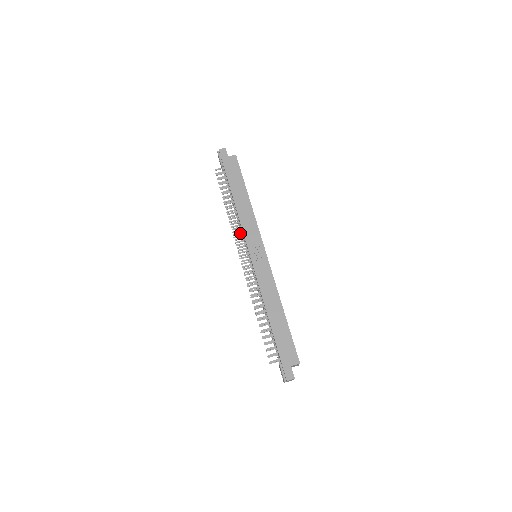
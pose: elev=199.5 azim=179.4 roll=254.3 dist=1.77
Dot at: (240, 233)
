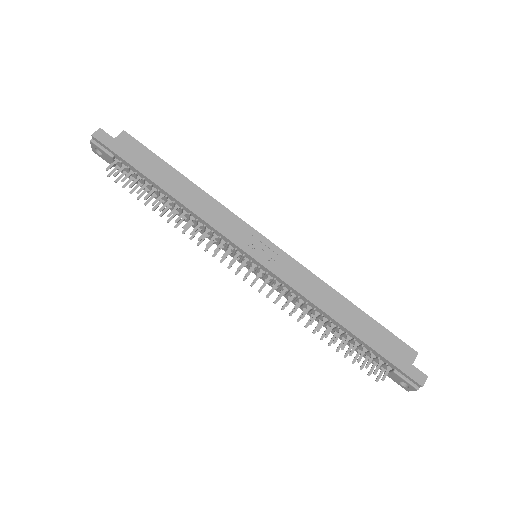
Dot at: (214, 238)
